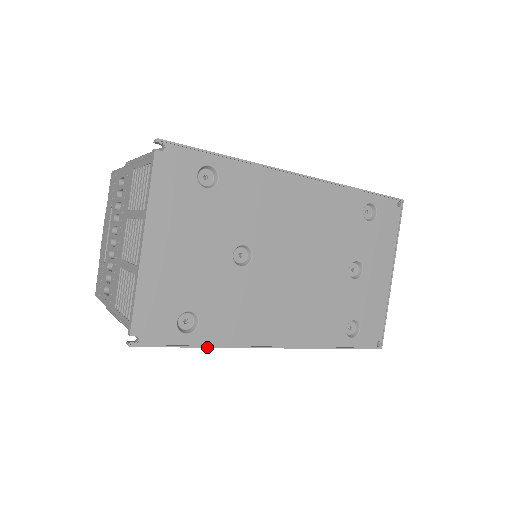
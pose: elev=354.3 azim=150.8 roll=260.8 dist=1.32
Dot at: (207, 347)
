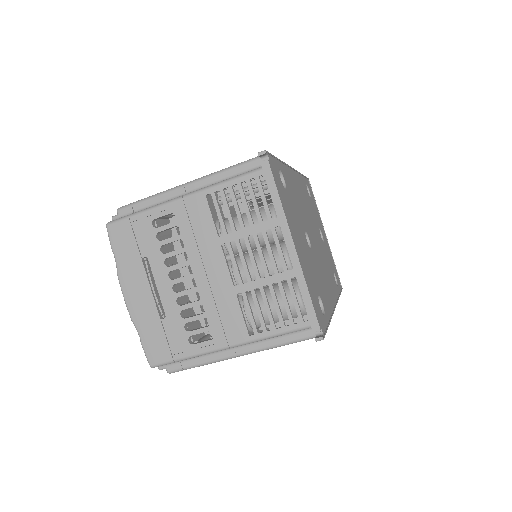
Dot at: (330, 321)
